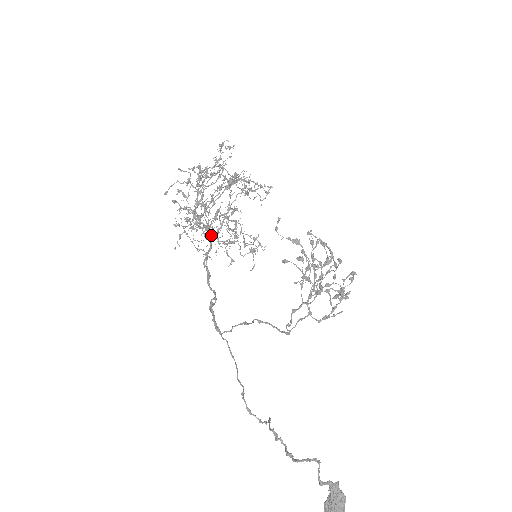
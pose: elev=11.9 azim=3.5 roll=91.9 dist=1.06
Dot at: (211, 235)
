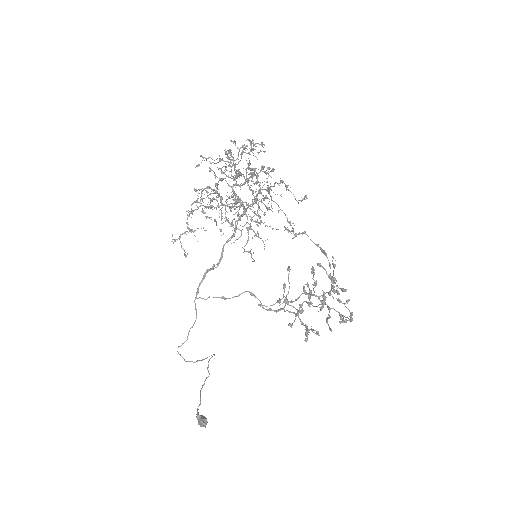
Dot at: (243, 207)
